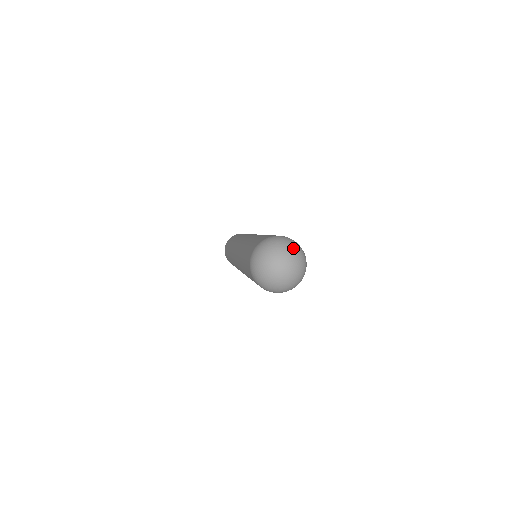
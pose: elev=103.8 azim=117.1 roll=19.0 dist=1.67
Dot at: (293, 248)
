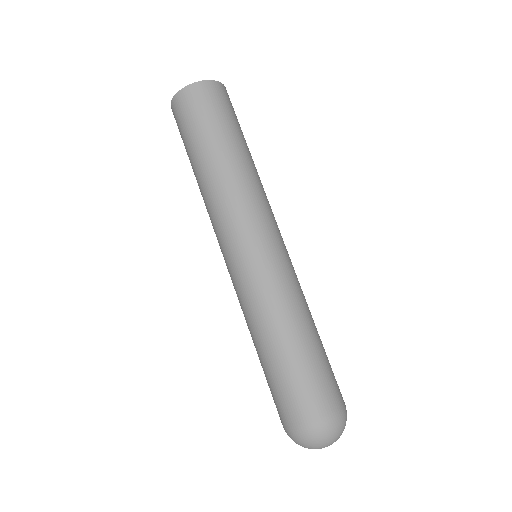
Dot at: (339, 435)
